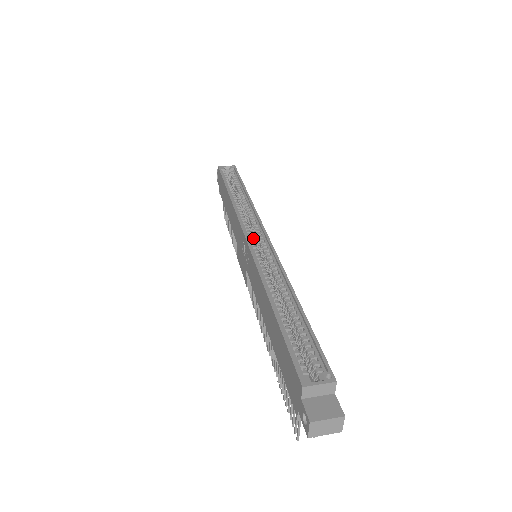
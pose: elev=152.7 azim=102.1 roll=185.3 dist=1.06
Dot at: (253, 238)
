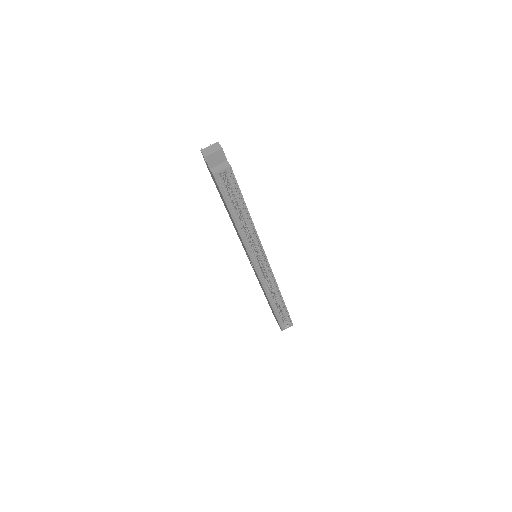
Dot at: (259, 265)
